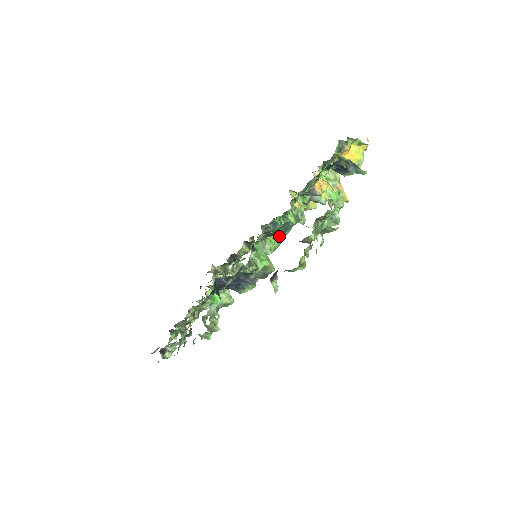
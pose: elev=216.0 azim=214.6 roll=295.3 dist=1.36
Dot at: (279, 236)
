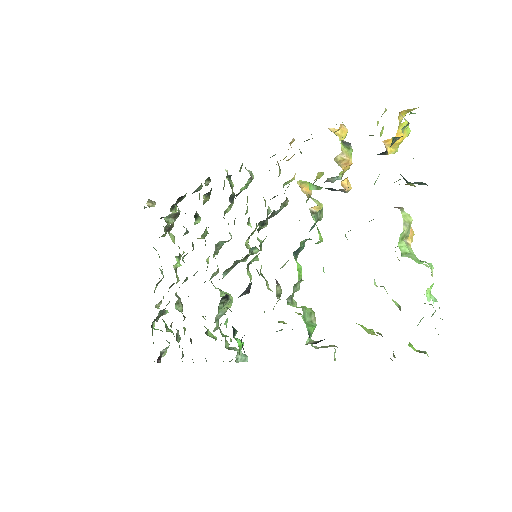
Dot at: occluded
